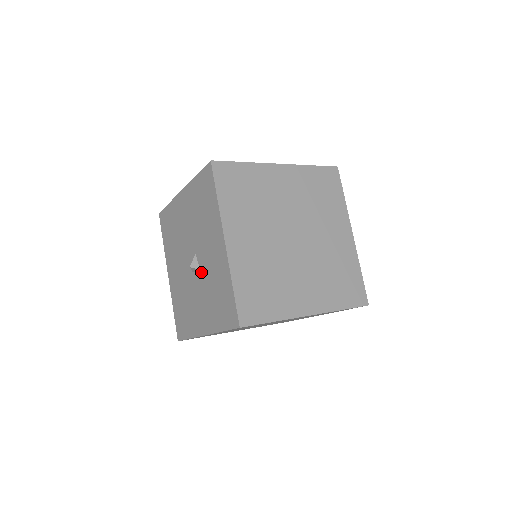
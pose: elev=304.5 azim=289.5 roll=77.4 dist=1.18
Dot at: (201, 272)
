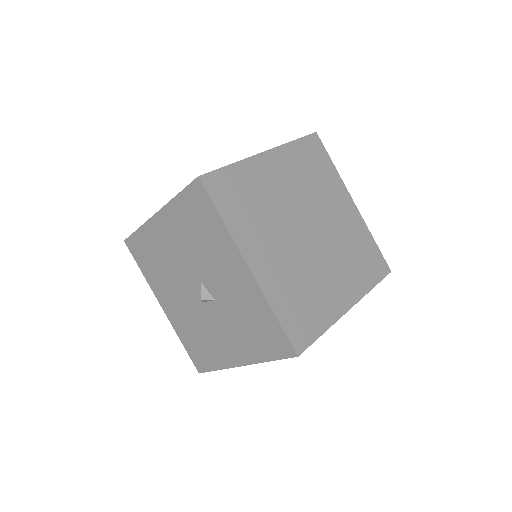
Dot at: (217, 302)
